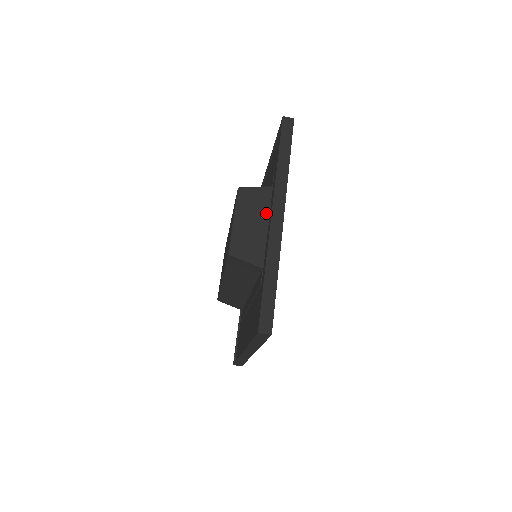
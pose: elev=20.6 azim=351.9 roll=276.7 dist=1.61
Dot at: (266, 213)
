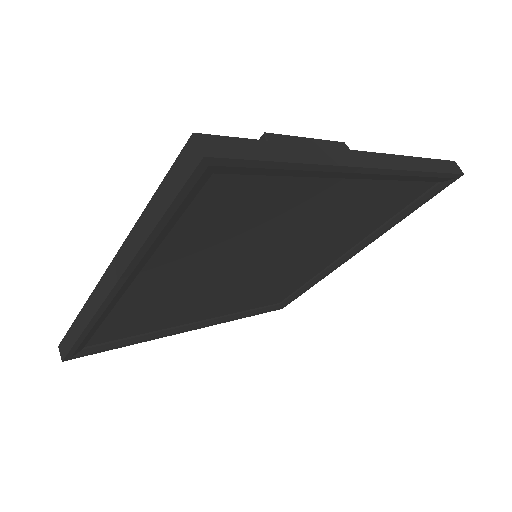
Dot at: occluded
